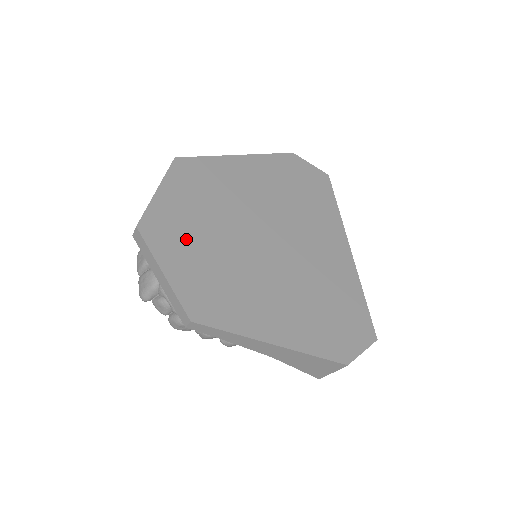
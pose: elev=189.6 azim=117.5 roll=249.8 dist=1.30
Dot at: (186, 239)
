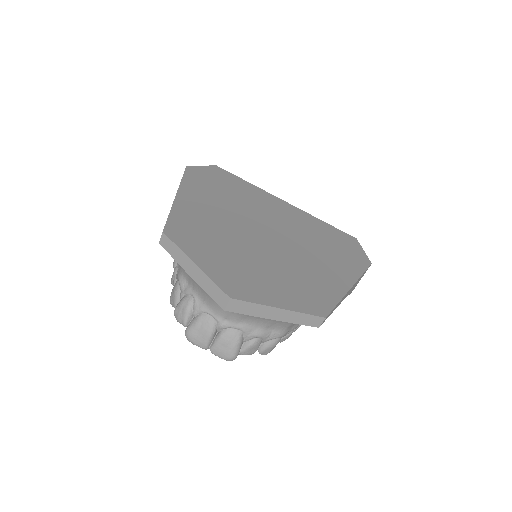
Dot at: (252, 277)
